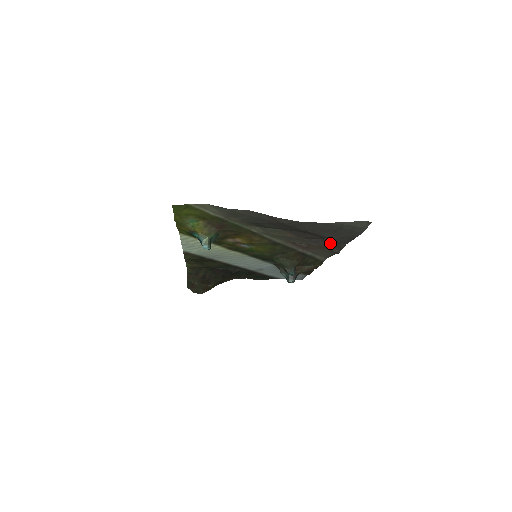
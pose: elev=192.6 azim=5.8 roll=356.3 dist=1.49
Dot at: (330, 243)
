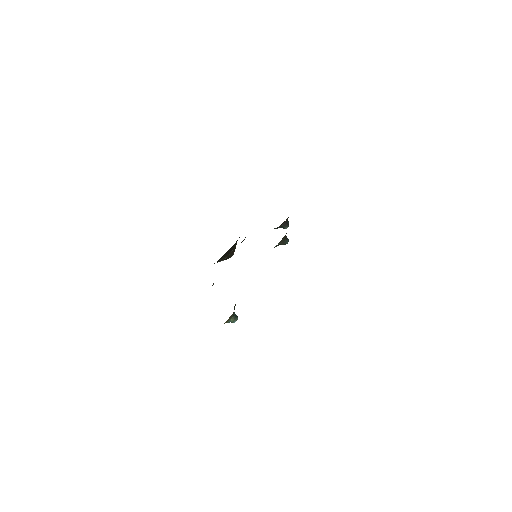
Dot at: occluded
